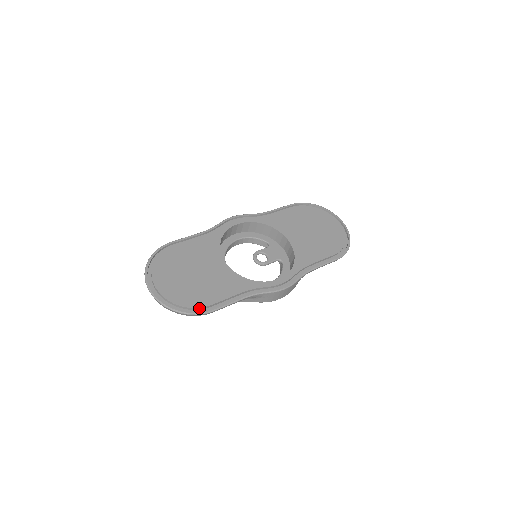
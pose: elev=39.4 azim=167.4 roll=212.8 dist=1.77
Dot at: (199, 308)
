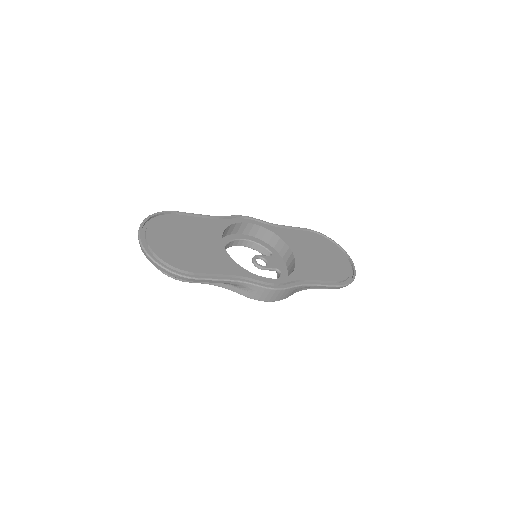
Dot at: (183, 271)
